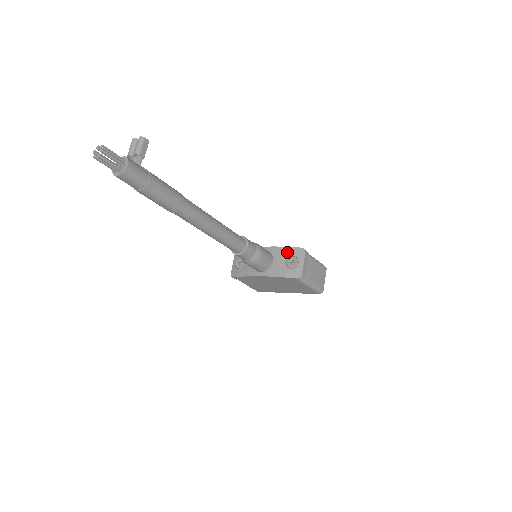
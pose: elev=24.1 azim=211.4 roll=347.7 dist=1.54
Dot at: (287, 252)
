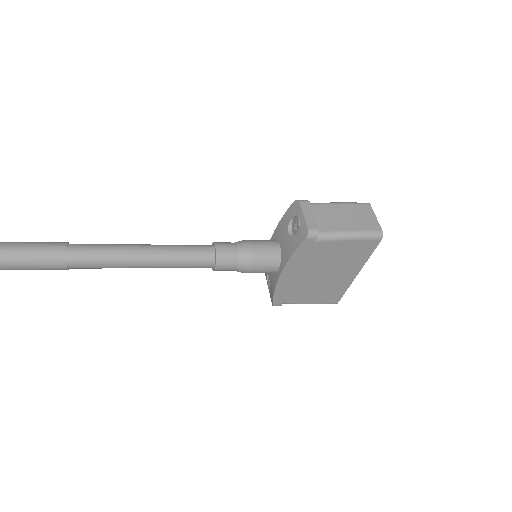
Dot at: (285, 222)
